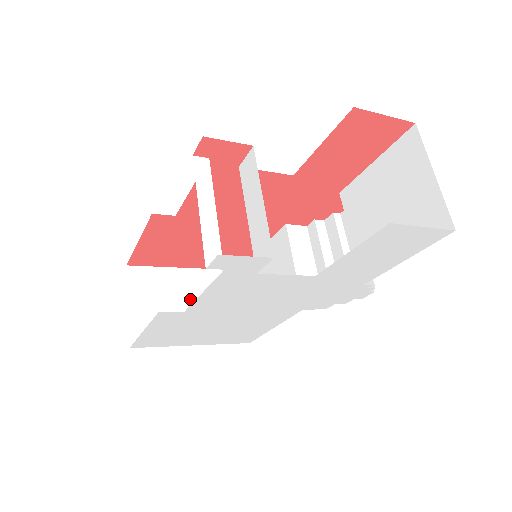
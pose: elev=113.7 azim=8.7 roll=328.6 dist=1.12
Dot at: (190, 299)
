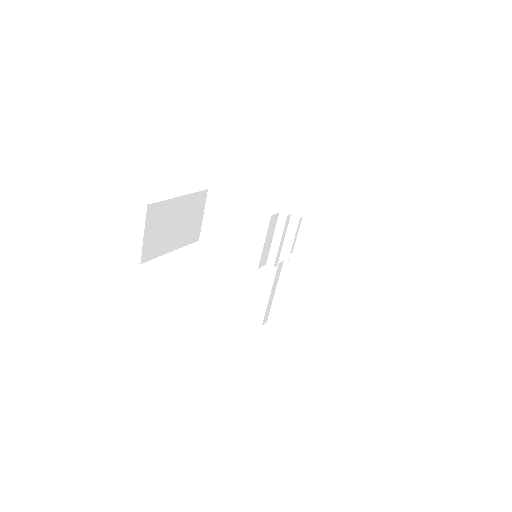
Dot at: (177, 220)
